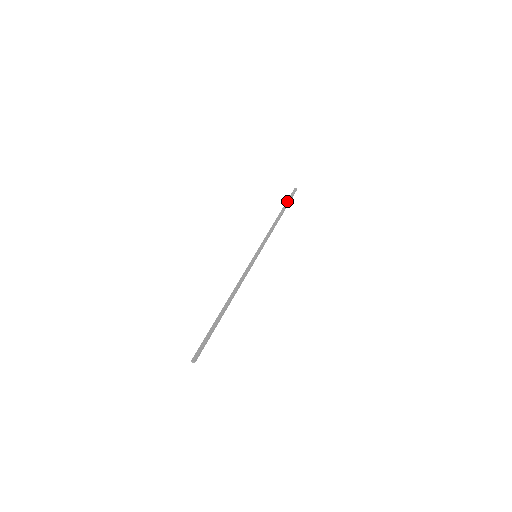
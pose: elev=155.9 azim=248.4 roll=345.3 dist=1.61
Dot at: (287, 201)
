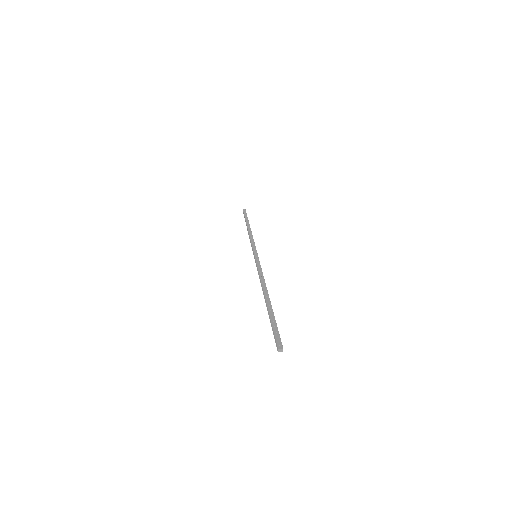
Dot at: (245, 217)
